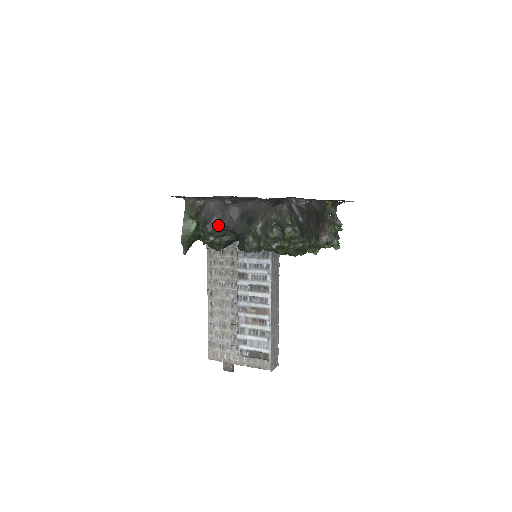
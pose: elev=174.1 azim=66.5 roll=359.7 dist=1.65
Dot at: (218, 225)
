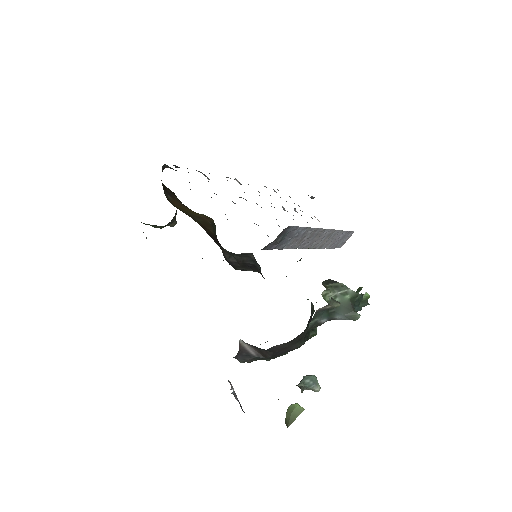
Dot at: occluded
